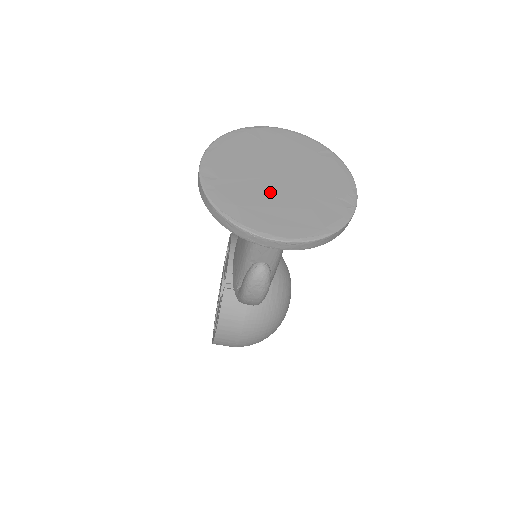
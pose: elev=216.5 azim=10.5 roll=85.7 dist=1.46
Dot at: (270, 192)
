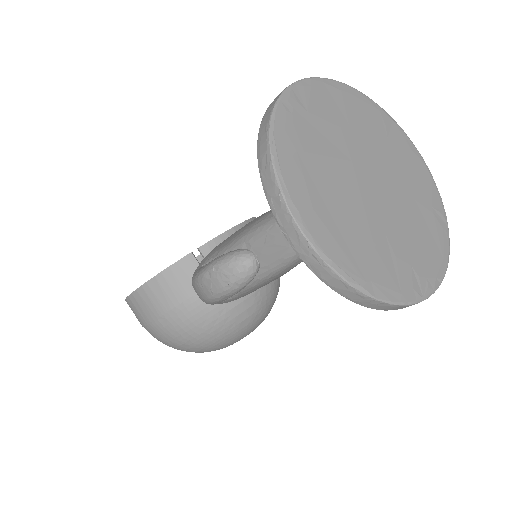
Dot at: (347, 182)
